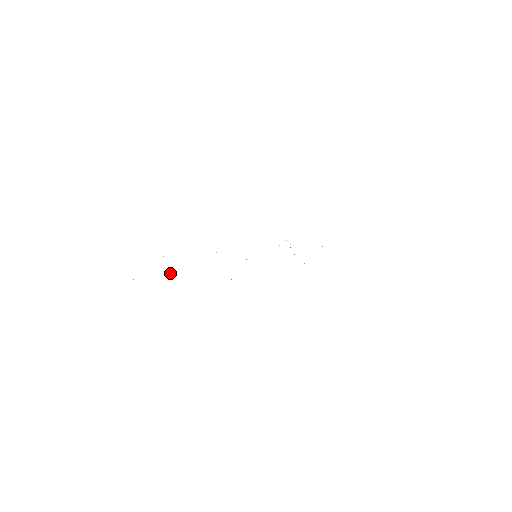
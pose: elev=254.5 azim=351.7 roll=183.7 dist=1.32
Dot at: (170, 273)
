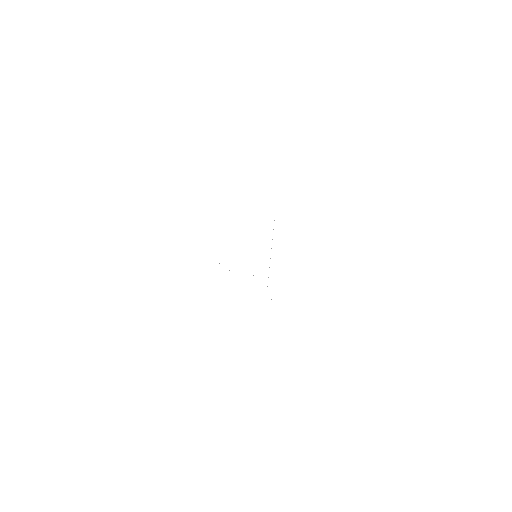
Dot at: occluded
